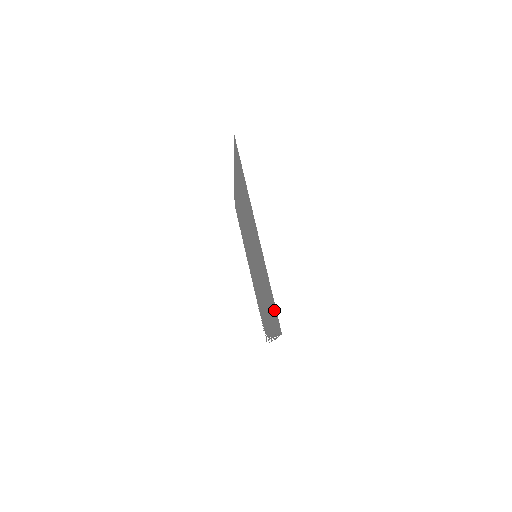
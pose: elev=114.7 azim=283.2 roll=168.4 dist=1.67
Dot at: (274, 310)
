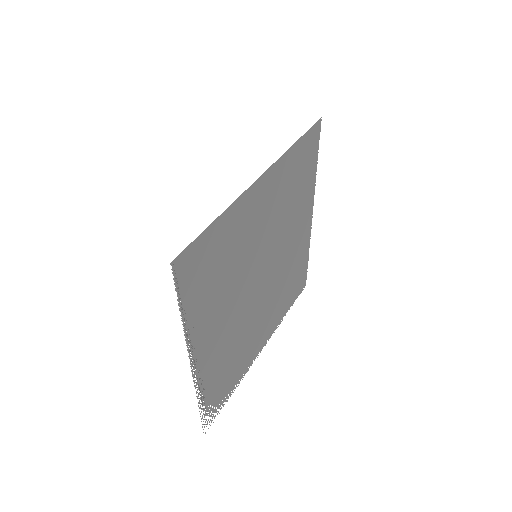
Dot at: (200, 256)
